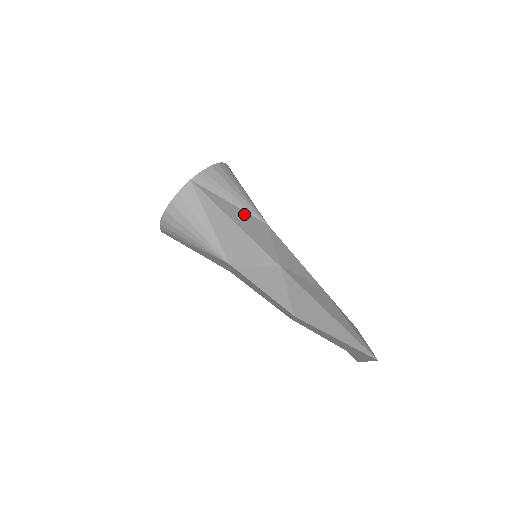
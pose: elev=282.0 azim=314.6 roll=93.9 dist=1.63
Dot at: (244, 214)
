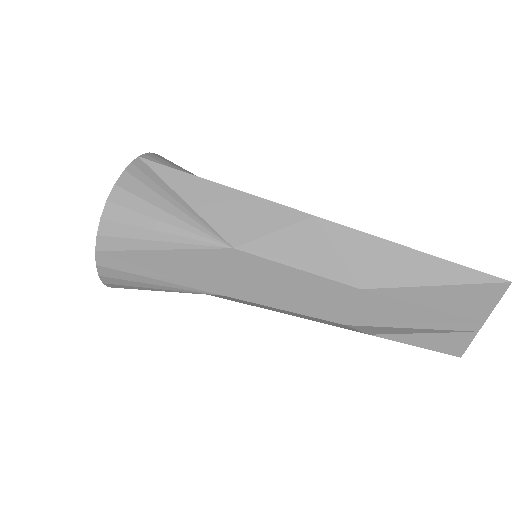
Dot at: occluded
